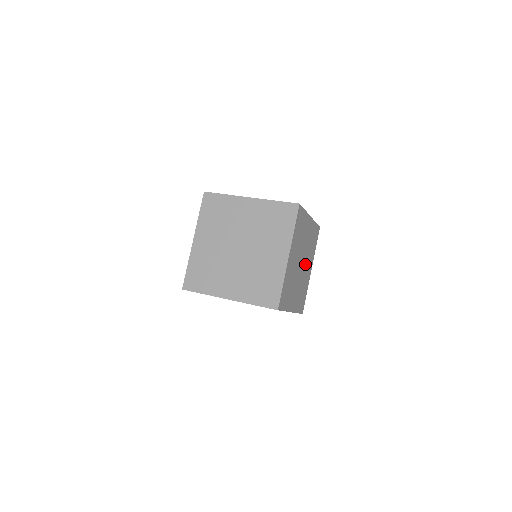
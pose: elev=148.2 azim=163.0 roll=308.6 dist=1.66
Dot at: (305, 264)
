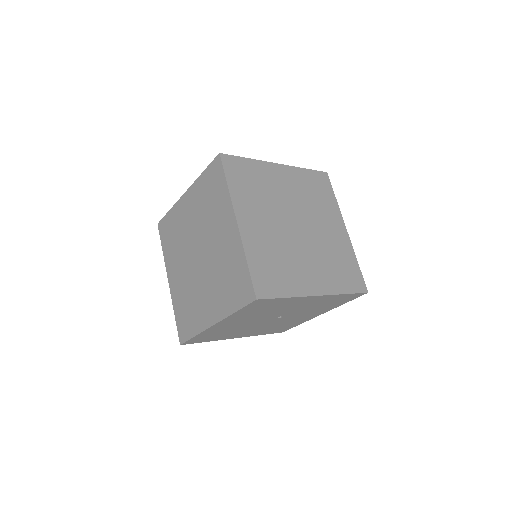
Dot at: (314, 225)
